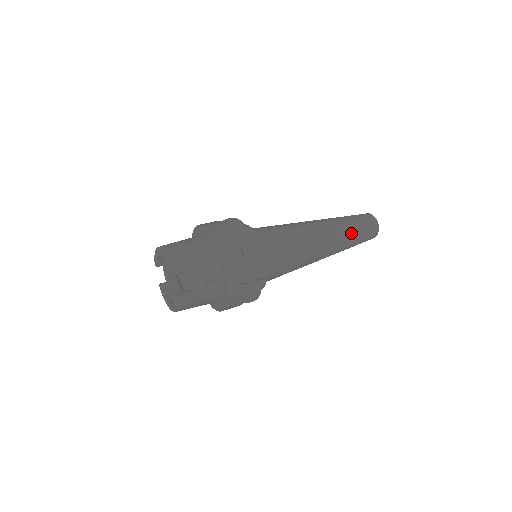
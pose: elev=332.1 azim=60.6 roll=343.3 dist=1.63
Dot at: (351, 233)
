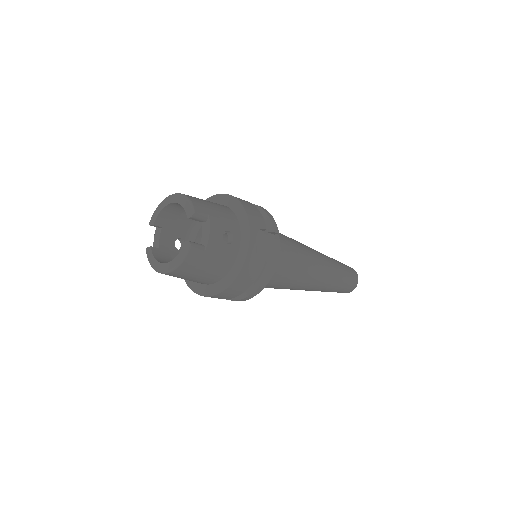
Dot at: (340, 271)
